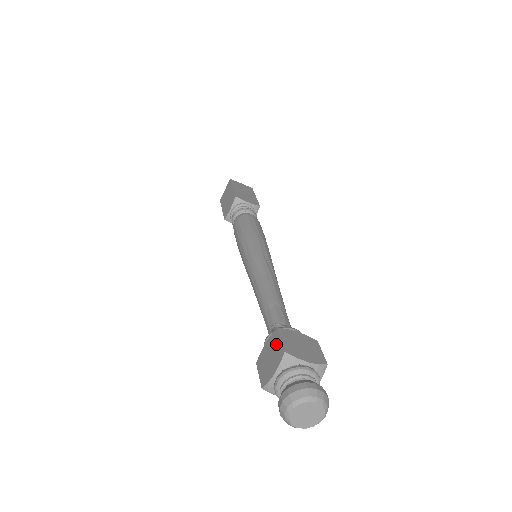
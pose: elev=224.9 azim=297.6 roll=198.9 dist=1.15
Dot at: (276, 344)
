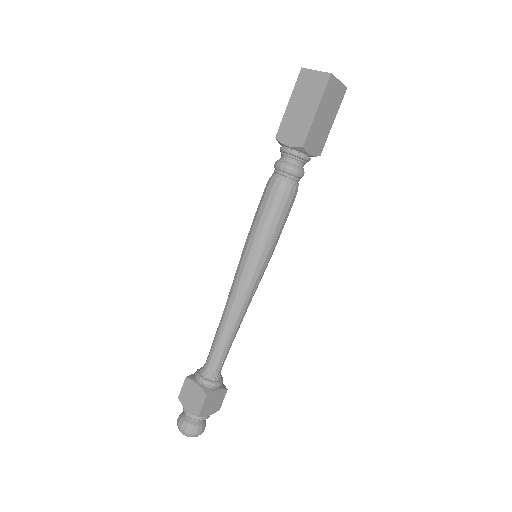
Dot at: (199, 402)
